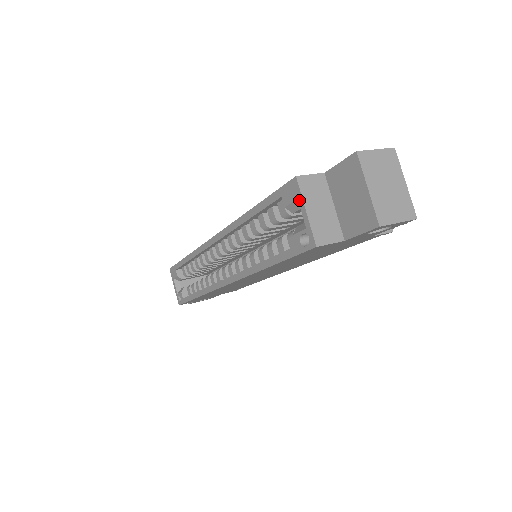
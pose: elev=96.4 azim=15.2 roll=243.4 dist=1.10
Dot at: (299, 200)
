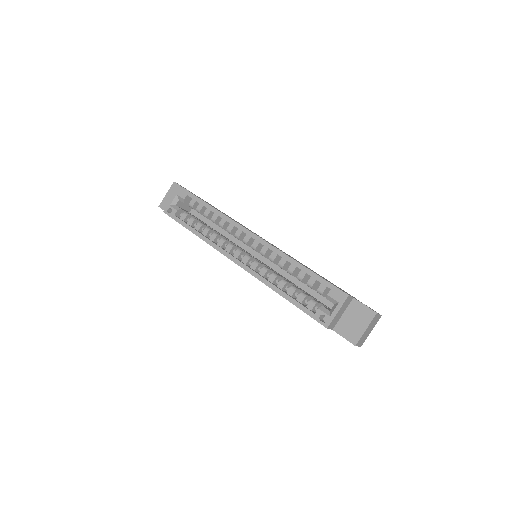
Dot at: (339, 304)
